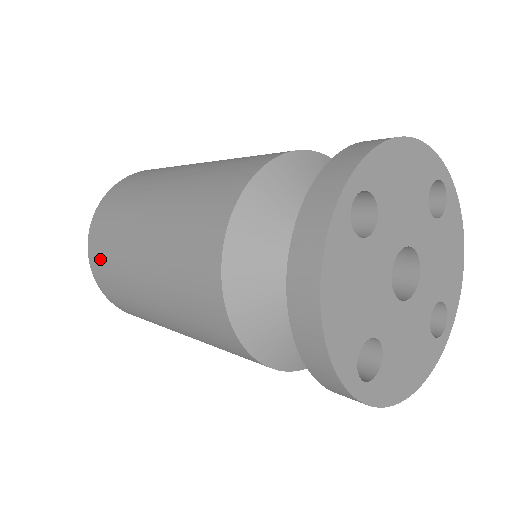
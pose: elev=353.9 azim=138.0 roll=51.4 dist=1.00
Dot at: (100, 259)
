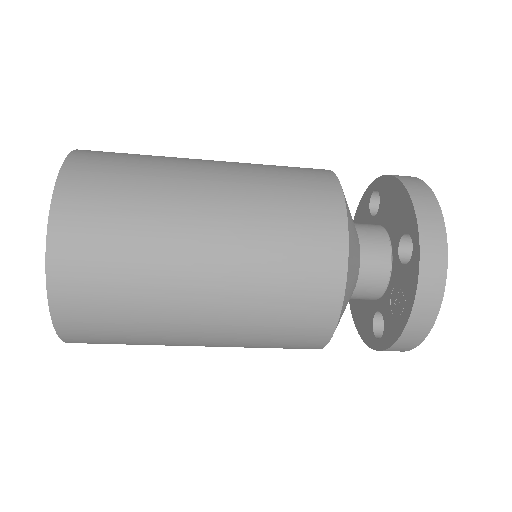
Dot at: (91, 307)
